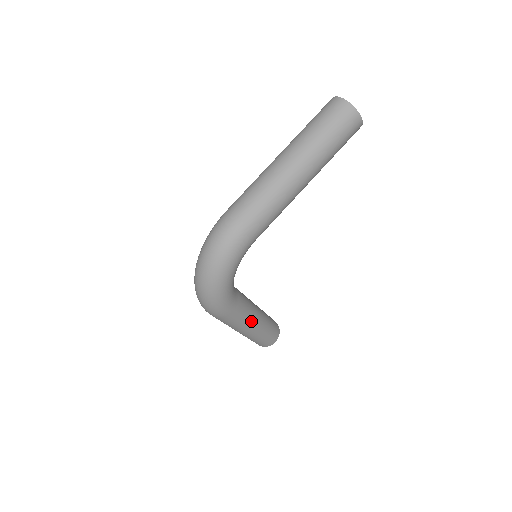
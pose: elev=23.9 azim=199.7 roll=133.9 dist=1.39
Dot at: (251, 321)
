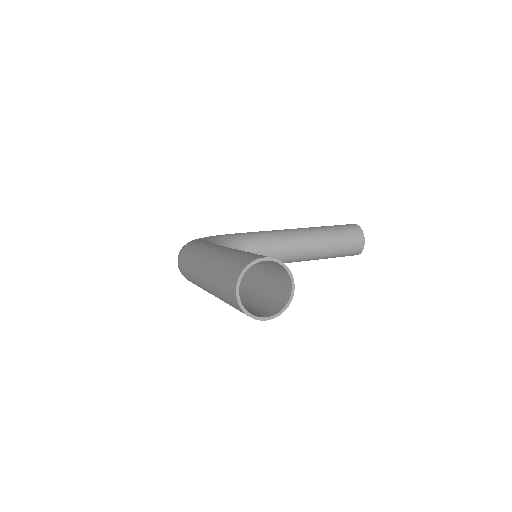
Dot at: occluded
